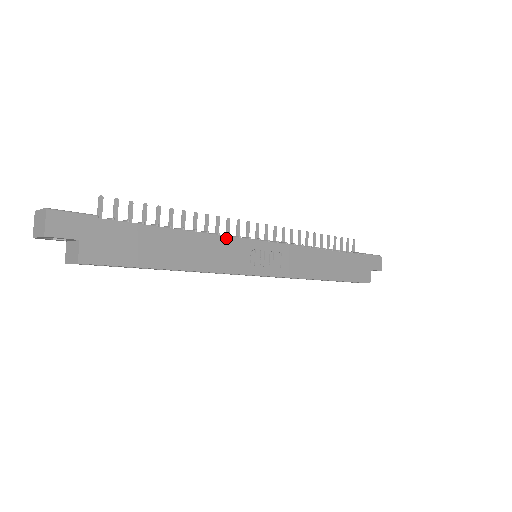
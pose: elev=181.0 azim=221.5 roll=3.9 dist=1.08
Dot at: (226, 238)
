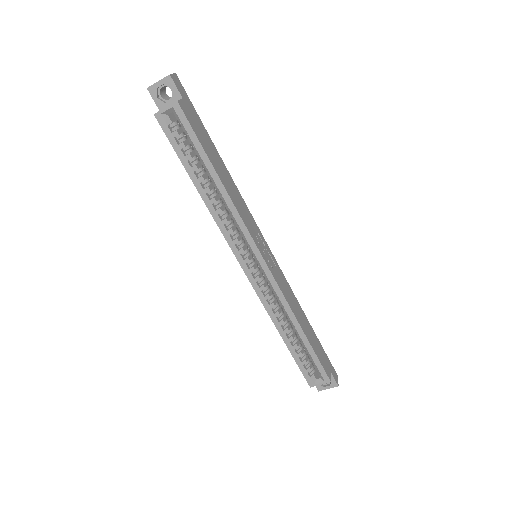
Dot at: (248, 210)
